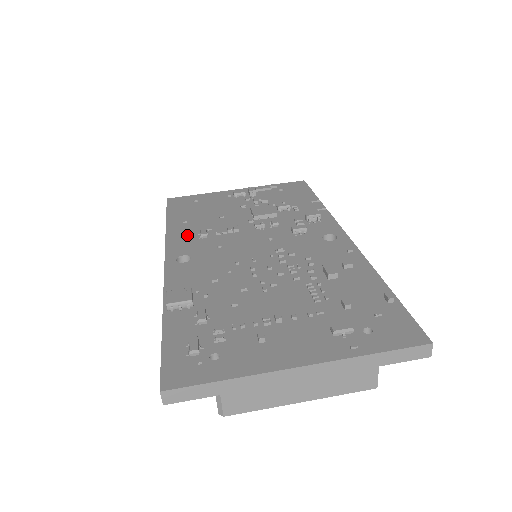
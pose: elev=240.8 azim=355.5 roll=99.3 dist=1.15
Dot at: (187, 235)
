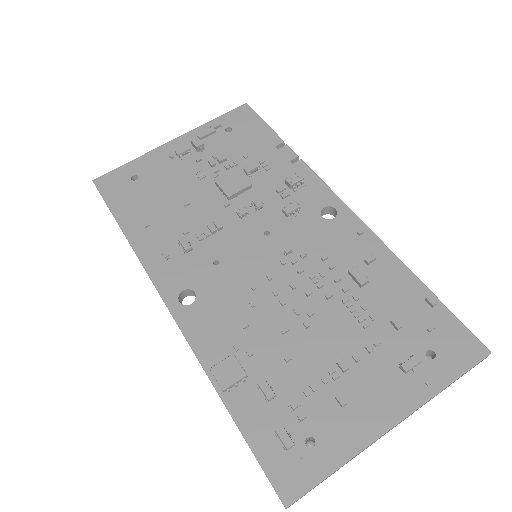
Dot at: (167, 254)
